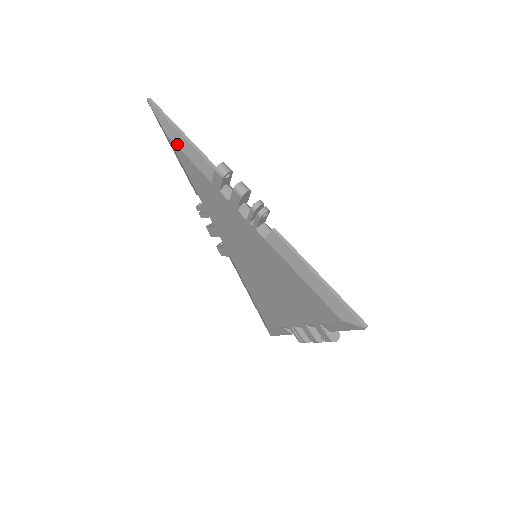
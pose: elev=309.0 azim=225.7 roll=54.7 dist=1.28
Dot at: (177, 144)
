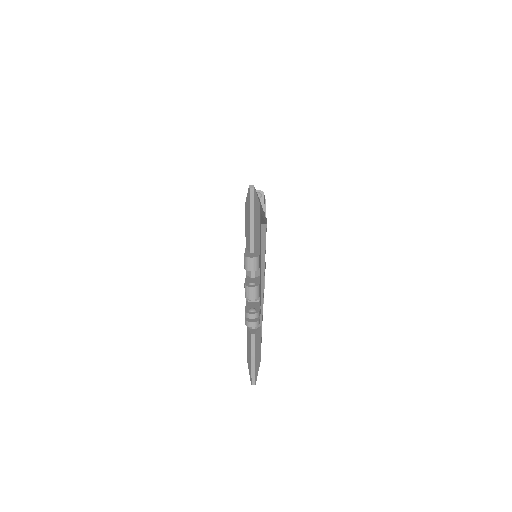
Dot at: occluded
